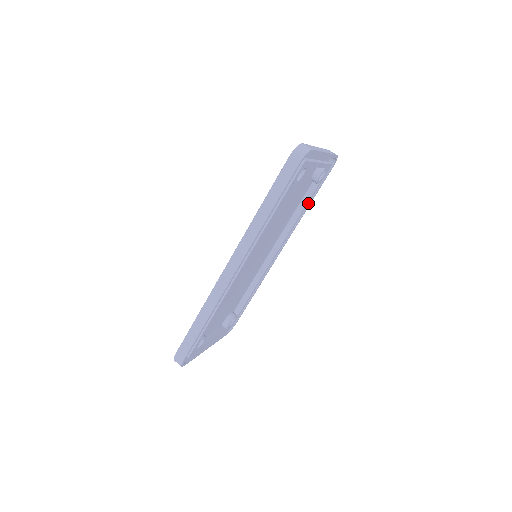
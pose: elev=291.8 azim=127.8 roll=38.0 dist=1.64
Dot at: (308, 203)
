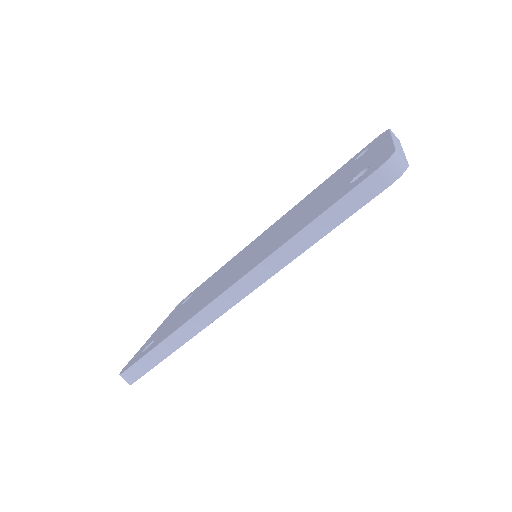
Dot at: occluded
